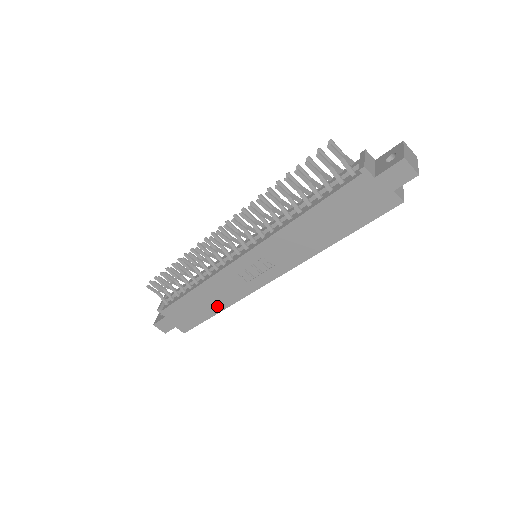
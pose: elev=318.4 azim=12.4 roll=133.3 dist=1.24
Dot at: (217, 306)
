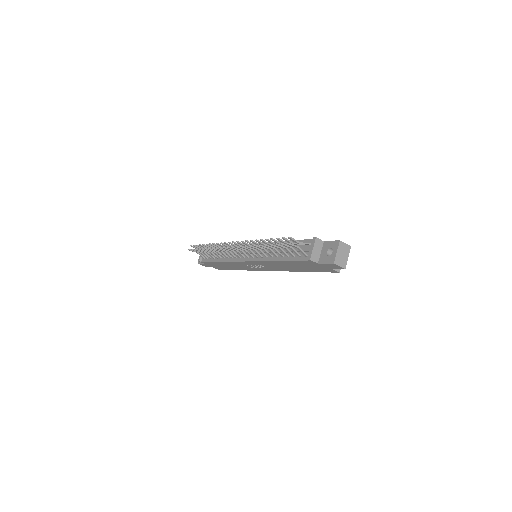
Dot at: (236, 268)
